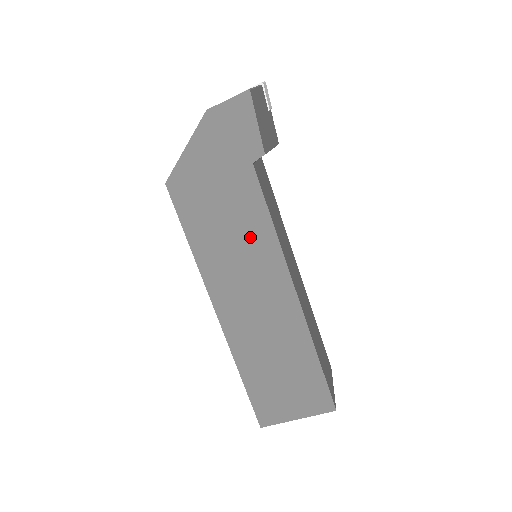
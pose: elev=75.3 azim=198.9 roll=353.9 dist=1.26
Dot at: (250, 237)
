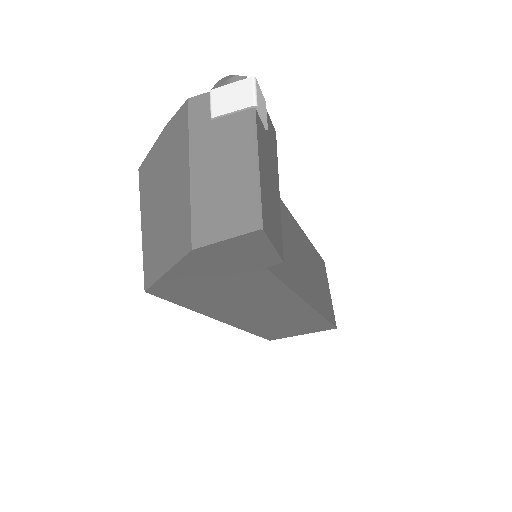
Dot at: (261, 297)
